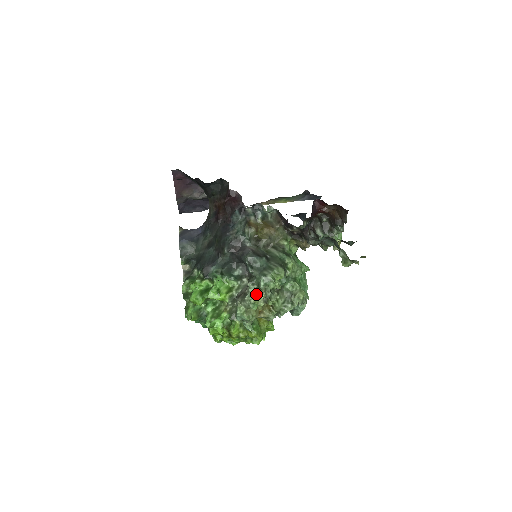
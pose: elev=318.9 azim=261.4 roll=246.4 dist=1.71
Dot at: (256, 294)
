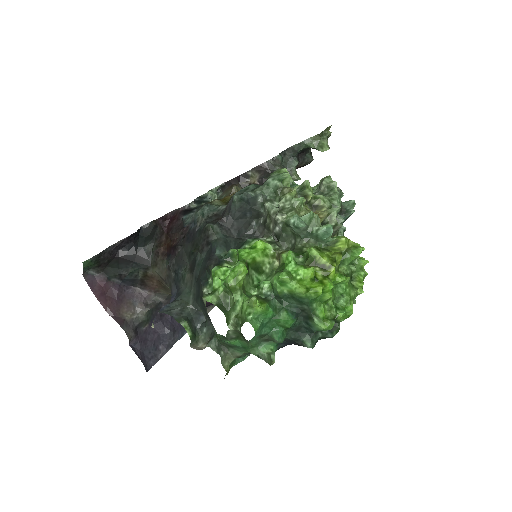
Dot at: occluded
